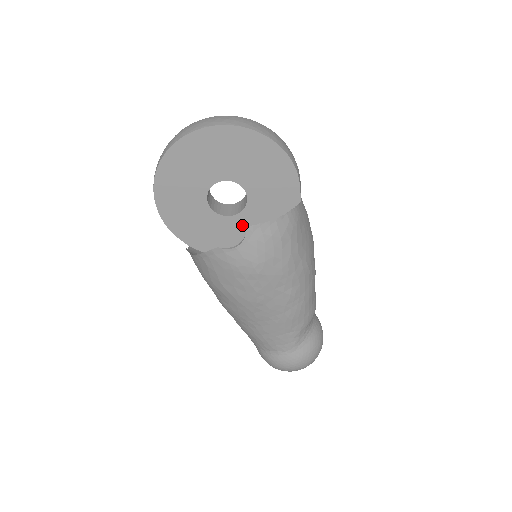
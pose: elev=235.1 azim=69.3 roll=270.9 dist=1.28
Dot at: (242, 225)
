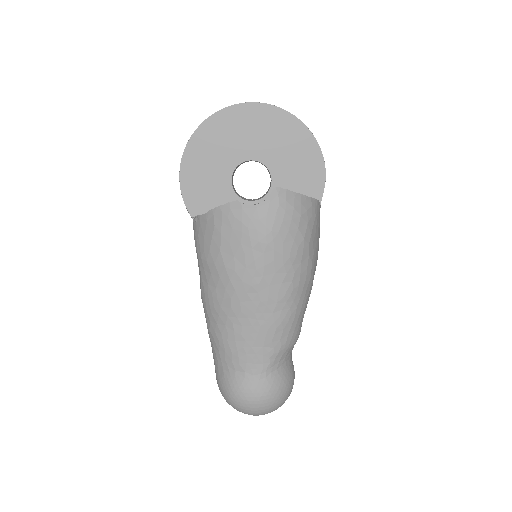
Dot at: occluded
